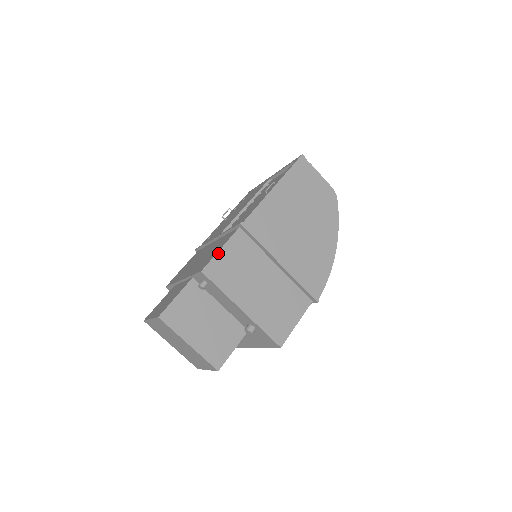
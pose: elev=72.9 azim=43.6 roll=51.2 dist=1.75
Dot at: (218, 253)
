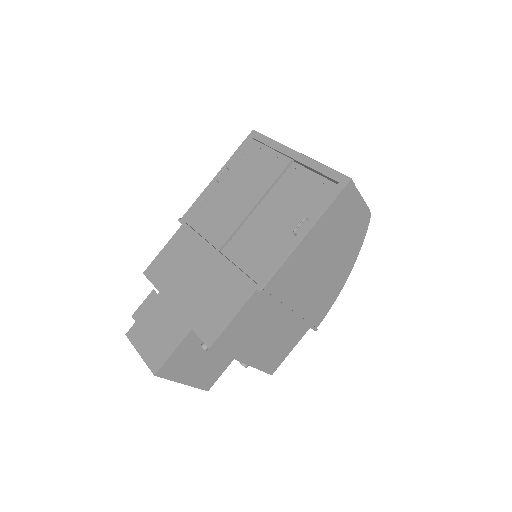
Dot at: (229, 324)
